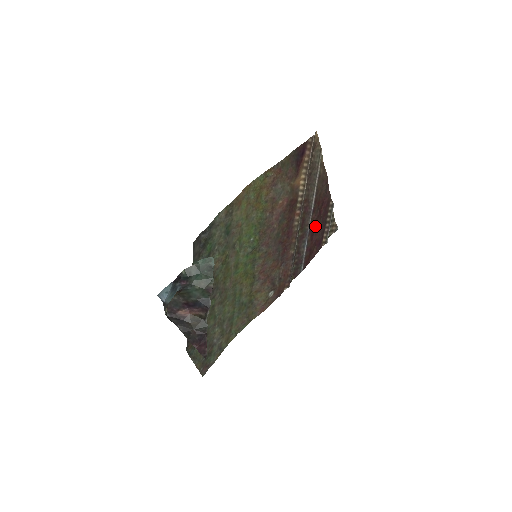
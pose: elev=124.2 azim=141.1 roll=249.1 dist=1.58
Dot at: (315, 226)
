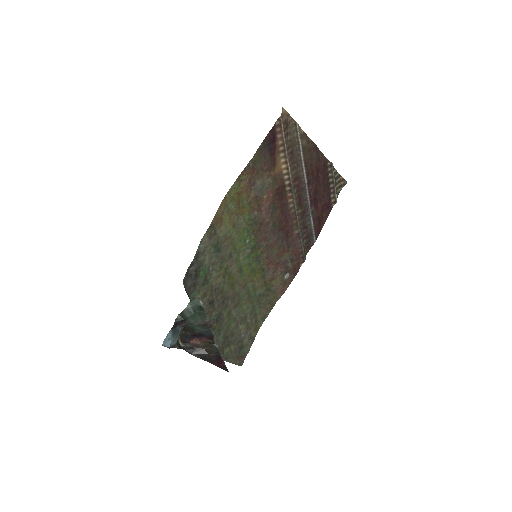
Dot at: (316, 195)
